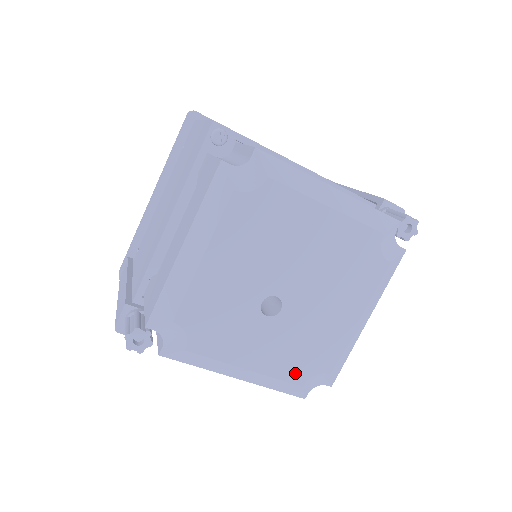
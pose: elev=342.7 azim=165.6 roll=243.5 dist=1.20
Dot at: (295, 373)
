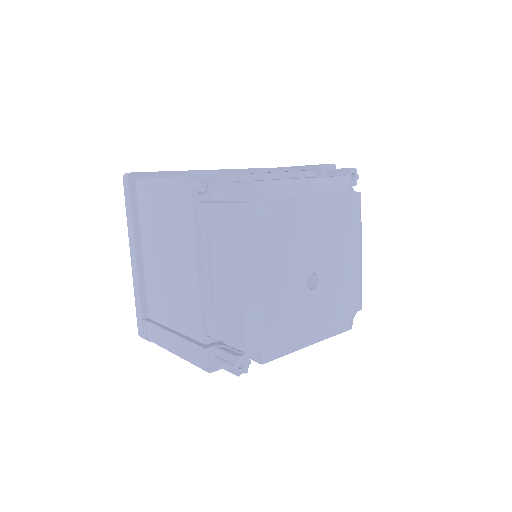
Dot at: (343, 316)
